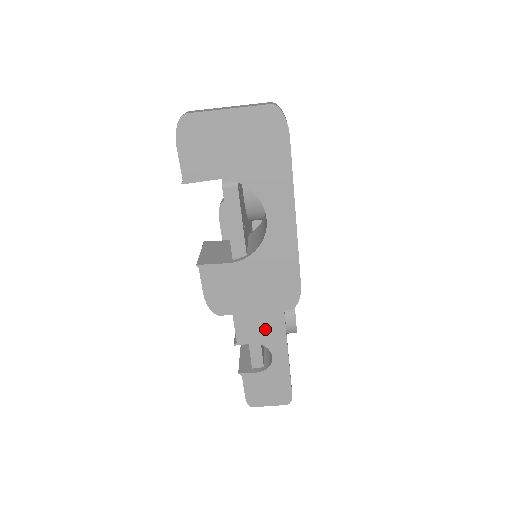
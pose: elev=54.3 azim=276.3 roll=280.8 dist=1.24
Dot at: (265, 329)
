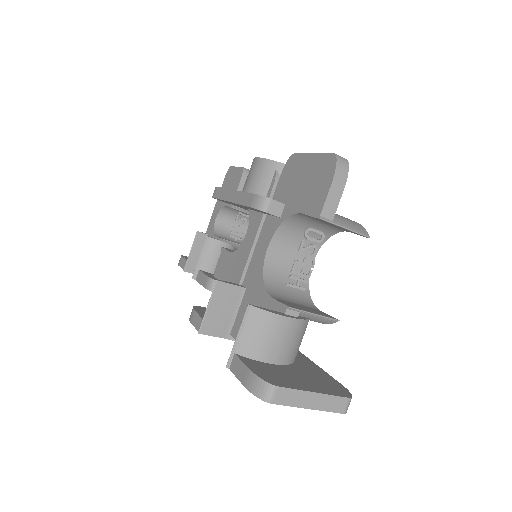
Dot at: occluded
